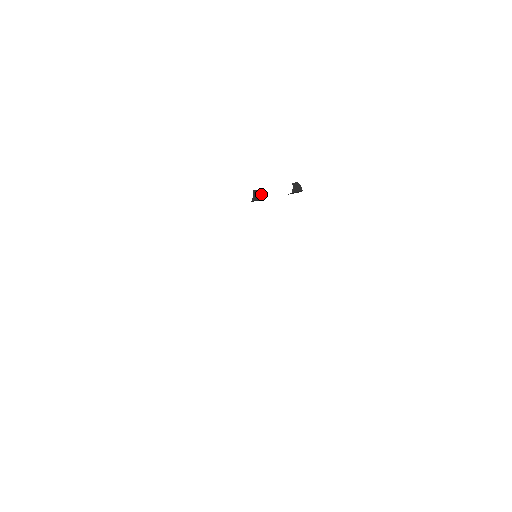
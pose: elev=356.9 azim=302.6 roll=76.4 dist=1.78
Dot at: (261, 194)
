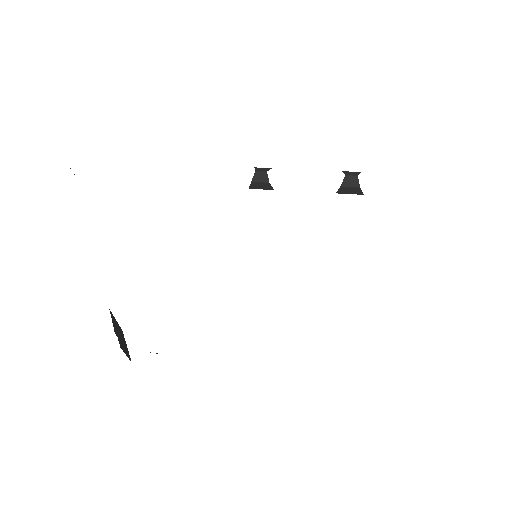
Dot at: (268, 183)
